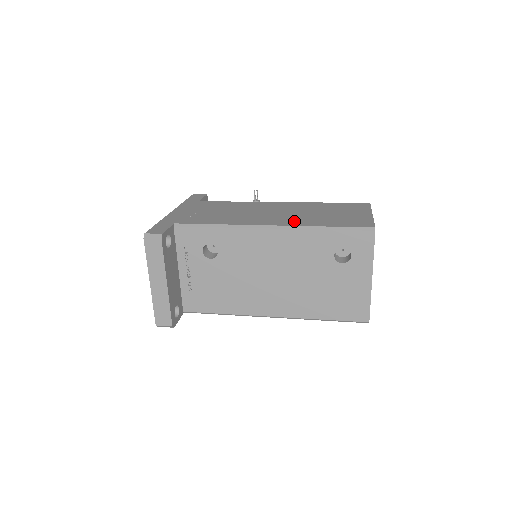
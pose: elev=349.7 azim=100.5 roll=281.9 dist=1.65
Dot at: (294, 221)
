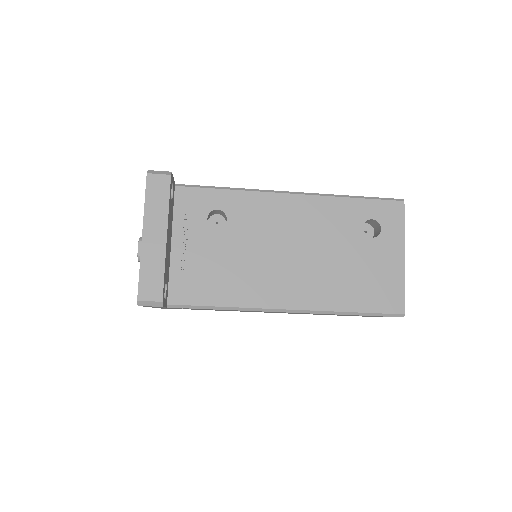
Dot at: occluded
